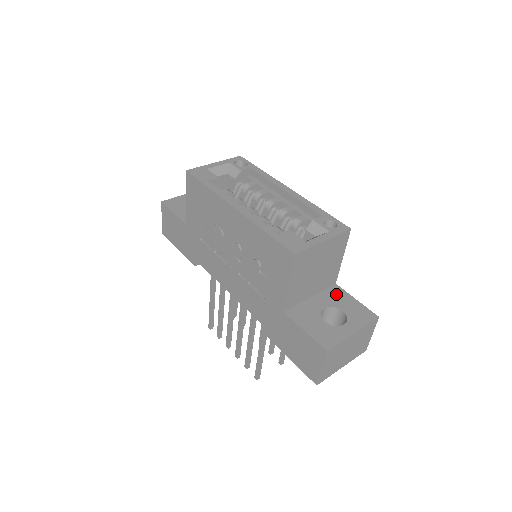
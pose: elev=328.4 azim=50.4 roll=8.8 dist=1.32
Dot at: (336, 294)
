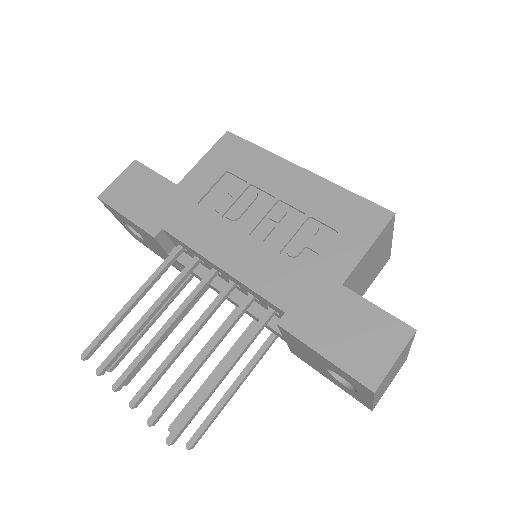
Dot at: occluded
